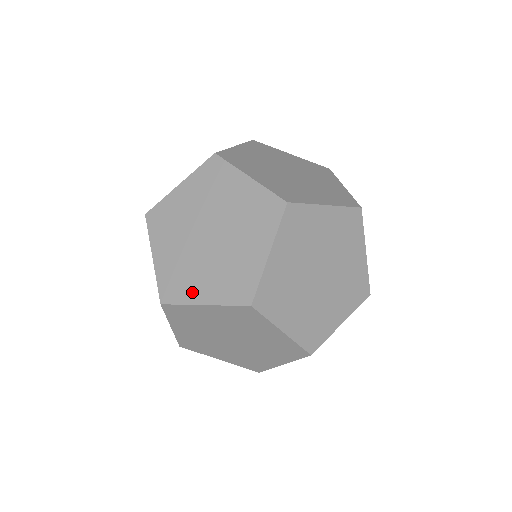
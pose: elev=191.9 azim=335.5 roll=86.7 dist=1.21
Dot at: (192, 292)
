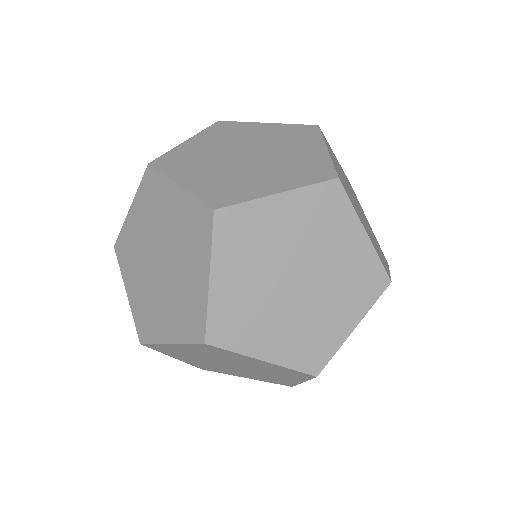
Dot at: (334, 334)
